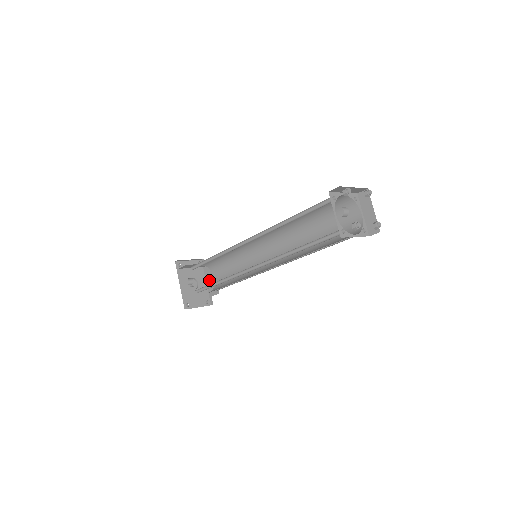
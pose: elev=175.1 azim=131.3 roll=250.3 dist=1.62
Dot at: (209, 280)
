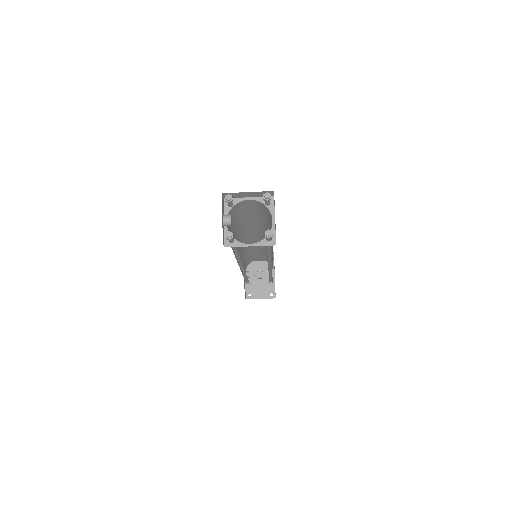
Dot at: occluded
